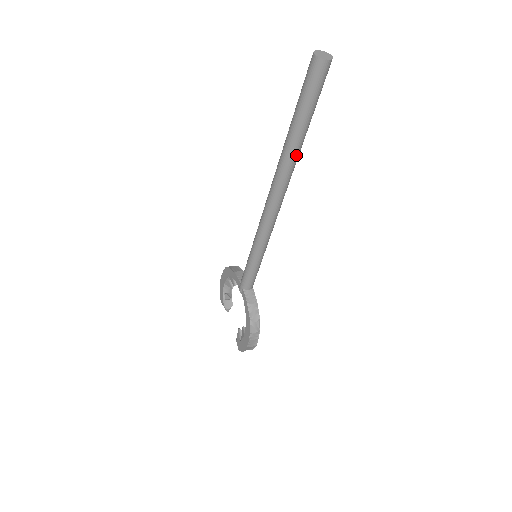
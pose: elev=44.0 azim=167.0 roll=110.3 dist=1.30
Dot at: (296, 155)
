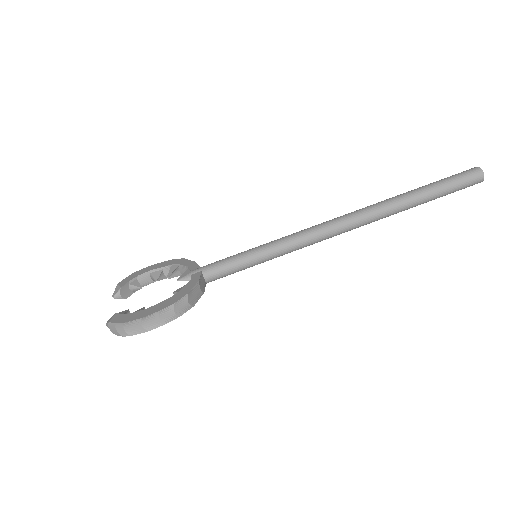
Dot at: (400, 208)
